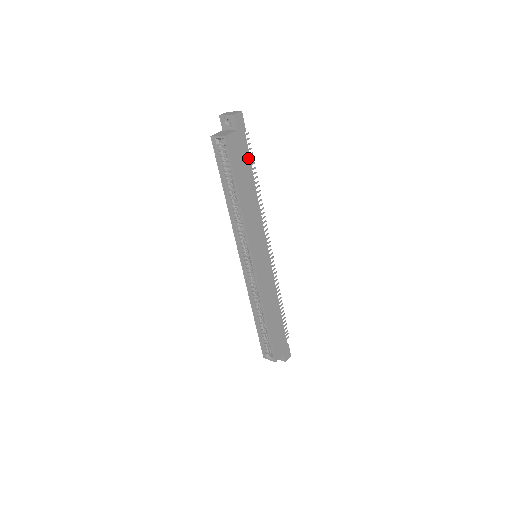
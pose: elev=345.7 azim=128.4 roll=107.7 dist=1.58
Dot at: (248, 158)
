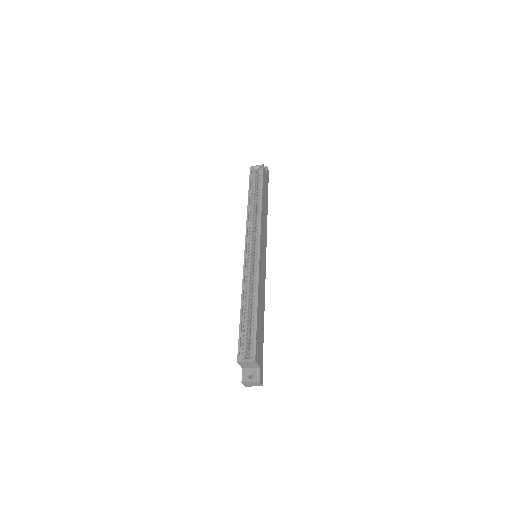
Dot at: (267, 194)
